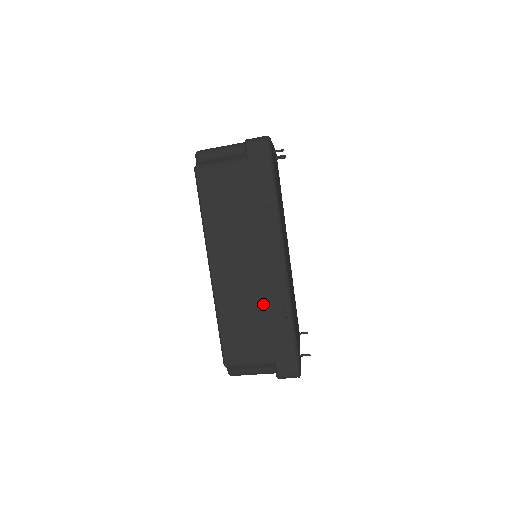
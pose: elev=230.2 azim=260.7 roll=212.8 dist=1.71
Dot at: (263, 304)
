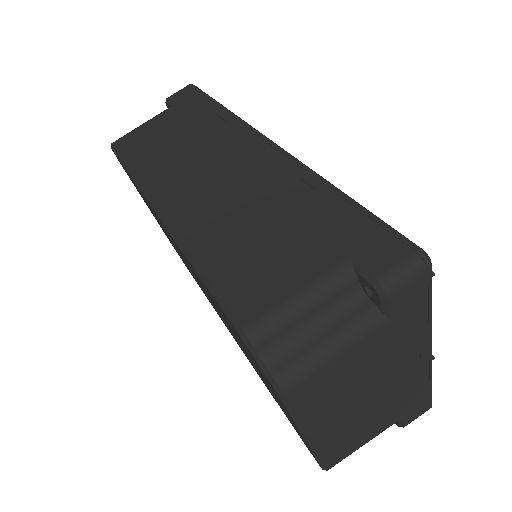
Dot at: (267, 197)
